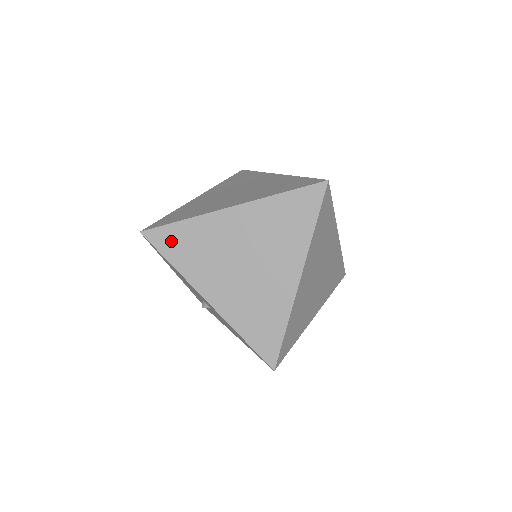
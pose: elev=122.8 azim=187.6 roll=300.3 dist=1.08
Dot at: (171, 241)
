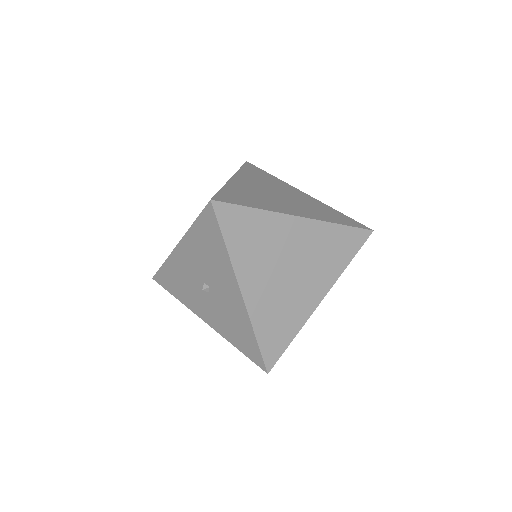
Dot at: (236, 223)
